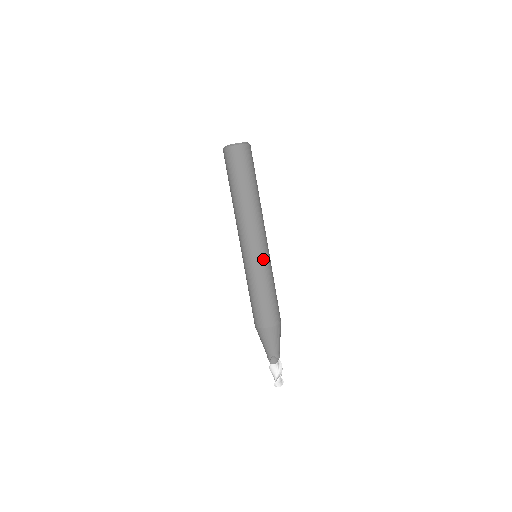
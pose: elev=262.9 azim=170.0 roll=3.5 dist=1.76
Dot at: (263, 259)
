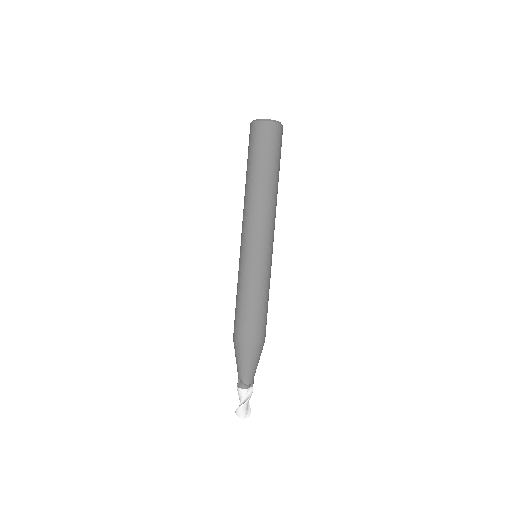
Dot at: (253, 260)
